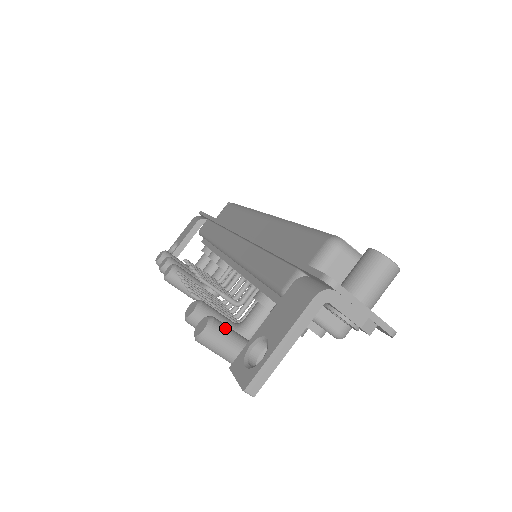
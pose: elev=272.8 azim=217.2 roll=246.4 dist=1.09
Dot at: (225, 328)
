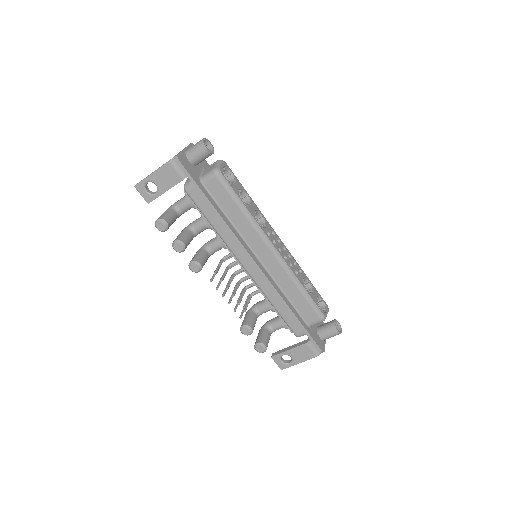
Dot at: occluded
